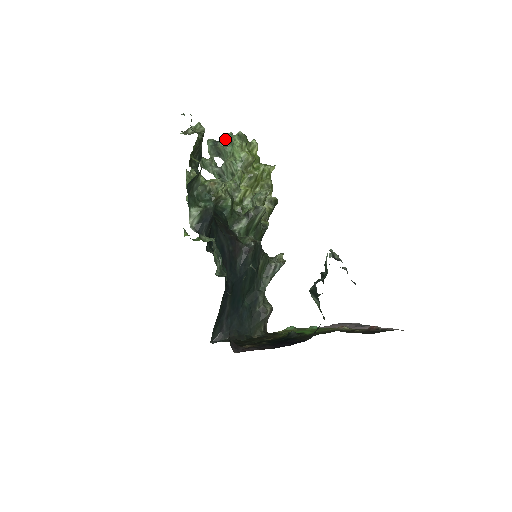
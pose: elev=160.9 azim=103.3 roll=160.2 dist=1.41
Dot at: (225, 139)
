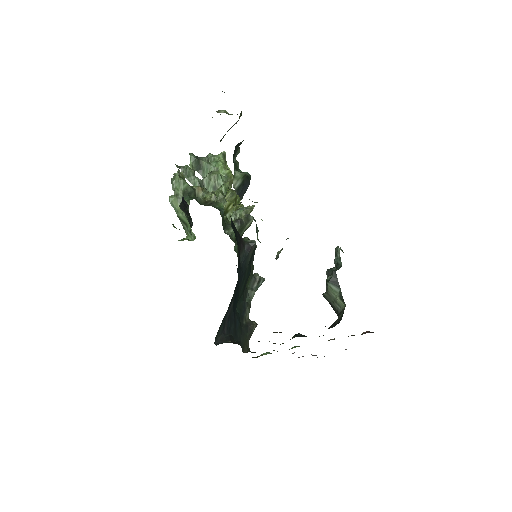
Dot at: (207, 157)
